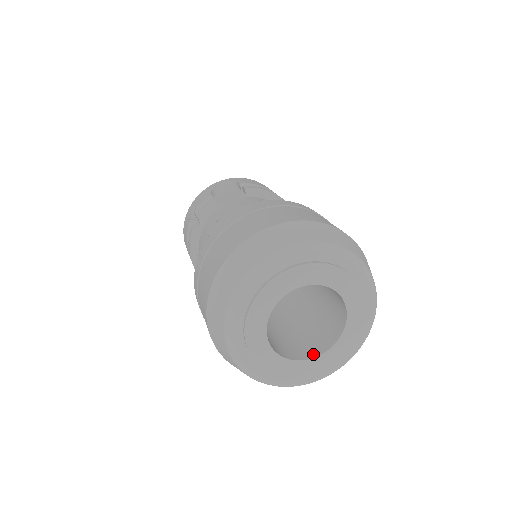
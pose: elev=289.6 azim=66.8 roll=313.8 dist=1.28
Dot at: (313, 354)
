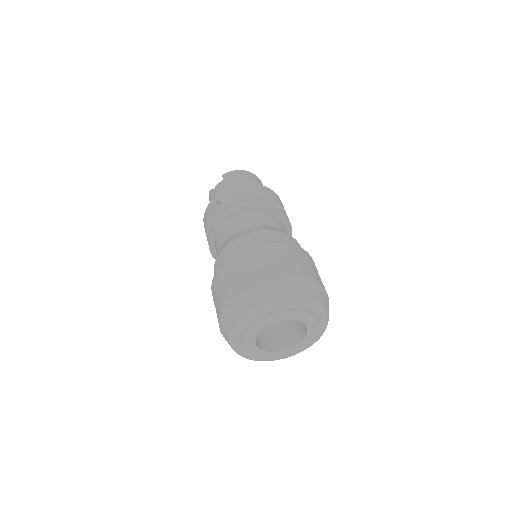
Dot at: (298, 341)
